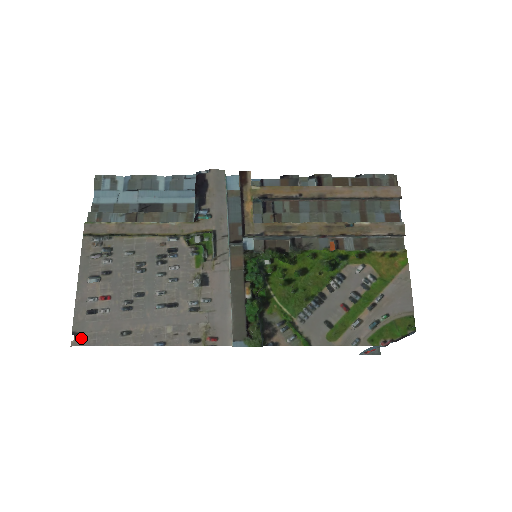
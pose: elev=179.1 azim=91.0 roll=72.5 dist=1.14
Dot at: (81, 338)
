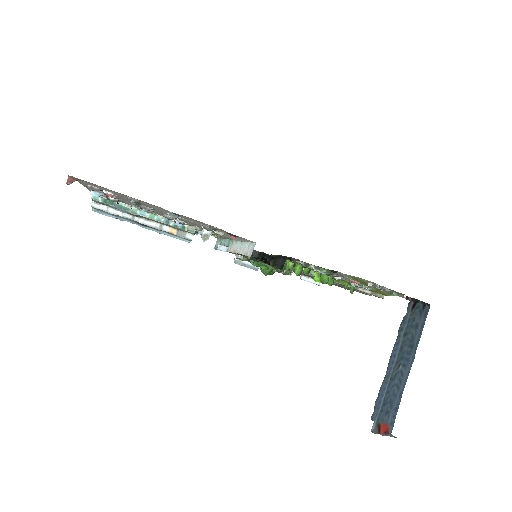
Dot at: (82, 180)
